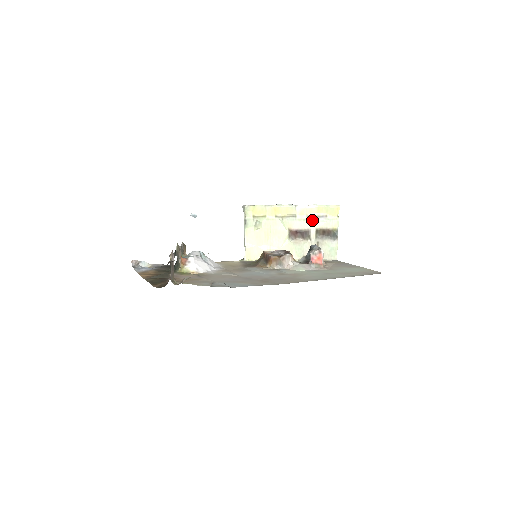
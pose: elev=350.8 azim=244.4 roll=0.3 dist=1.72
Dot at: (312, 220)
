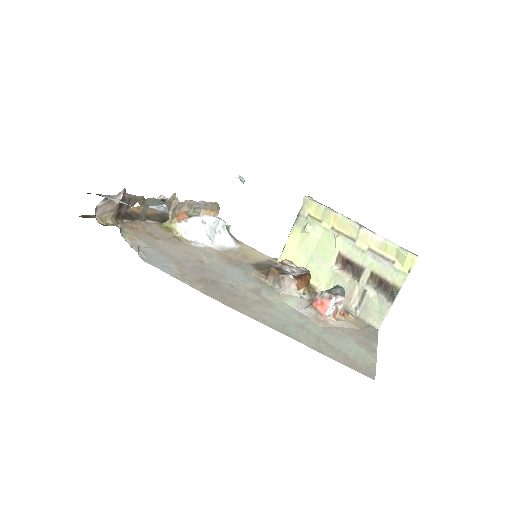
Dot at: (373, 257)
